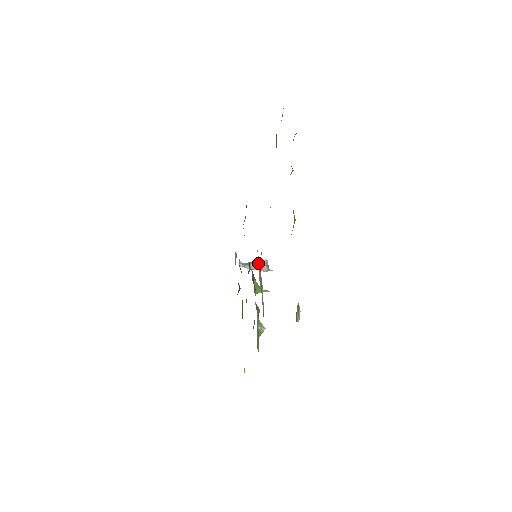
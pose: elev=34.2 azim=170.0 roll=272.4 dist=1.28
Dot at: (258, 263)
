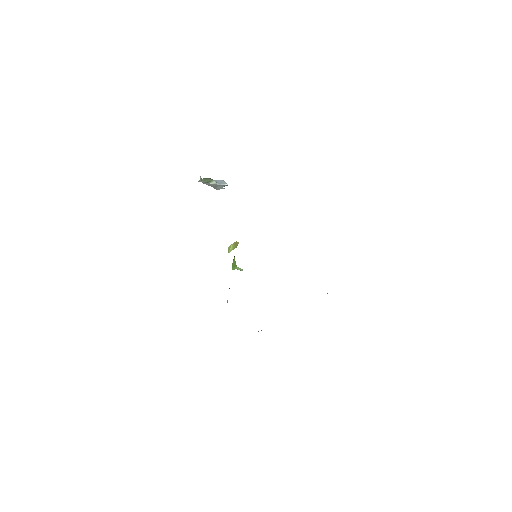
Dot at: (217, 184)
